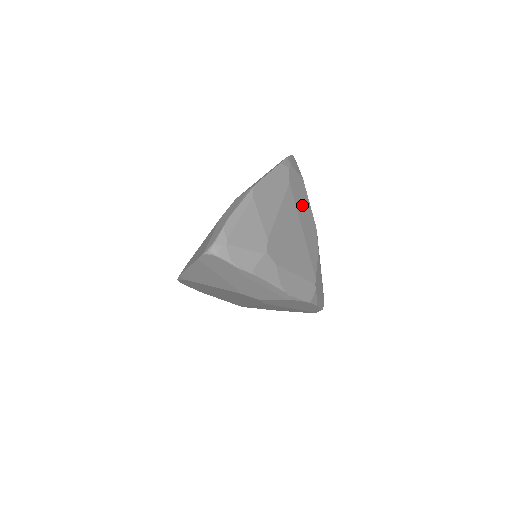
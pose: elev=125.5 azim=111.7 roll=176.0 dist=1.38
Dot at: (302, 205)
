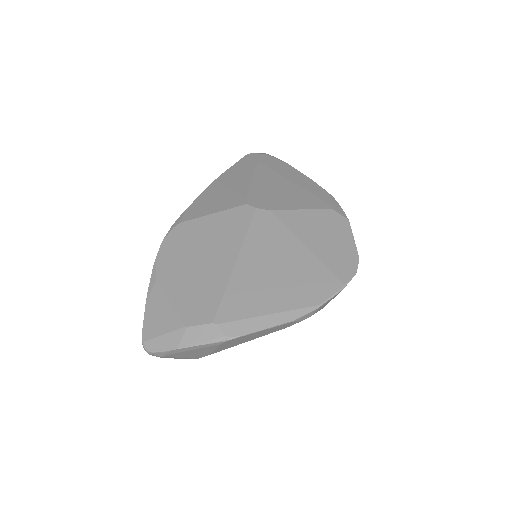
Dot at: occluded
